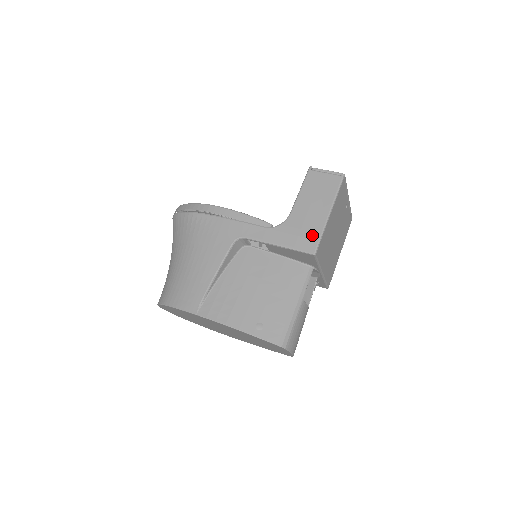
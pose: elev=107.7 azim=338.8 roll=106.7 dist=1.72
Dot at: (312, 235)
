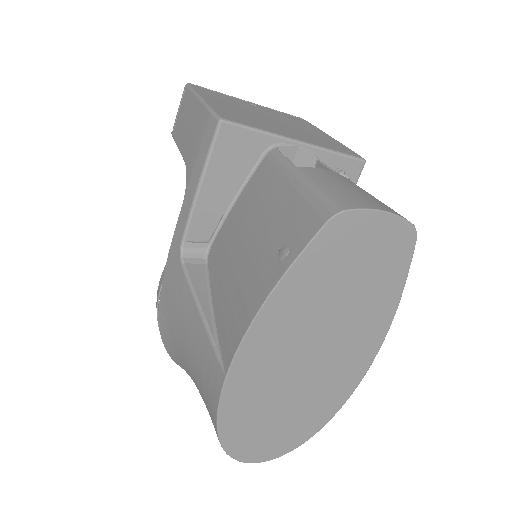
Dot at: (204, 125)
